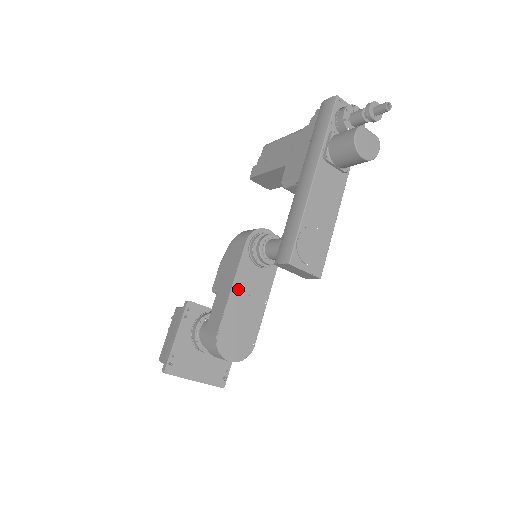
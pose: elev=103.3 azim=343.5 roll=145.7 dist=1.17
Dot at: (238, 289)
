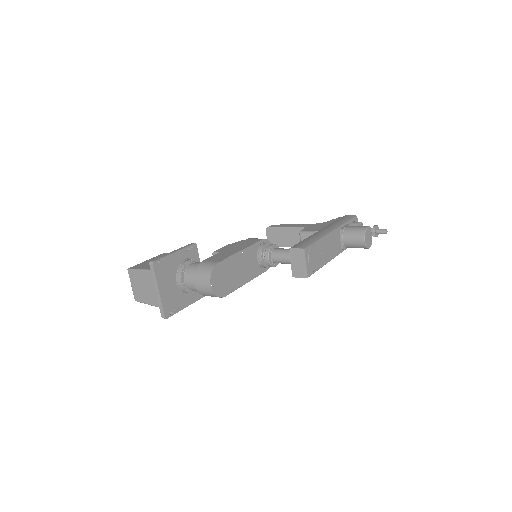
Dot at: (243, 255)
